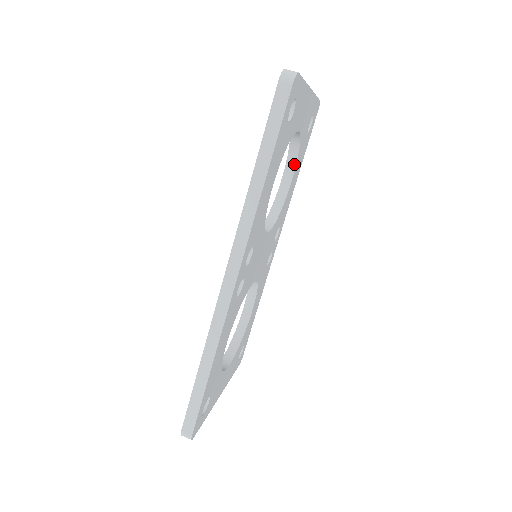
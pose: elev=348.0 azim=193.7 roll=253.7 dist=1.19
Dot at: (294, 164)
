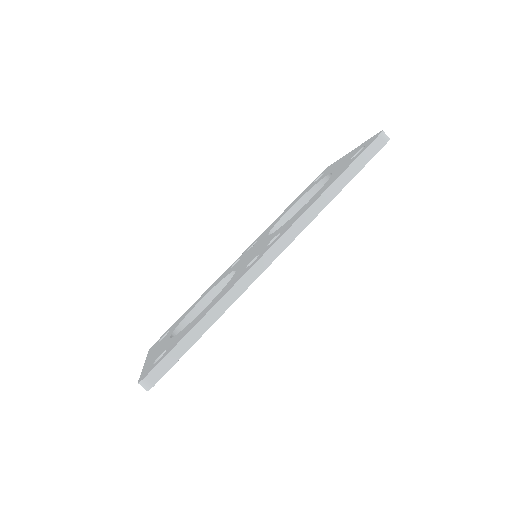
Dot at: (304, 204)
